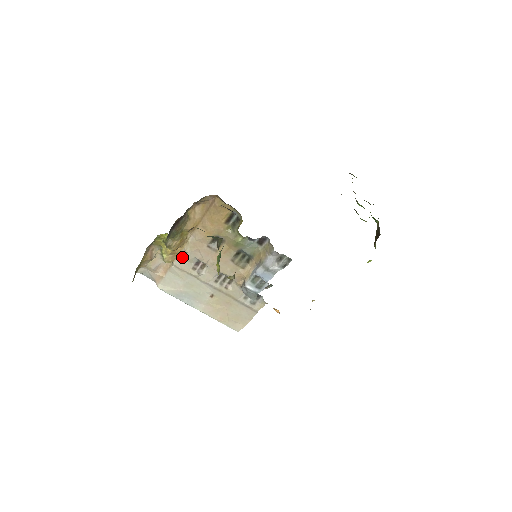
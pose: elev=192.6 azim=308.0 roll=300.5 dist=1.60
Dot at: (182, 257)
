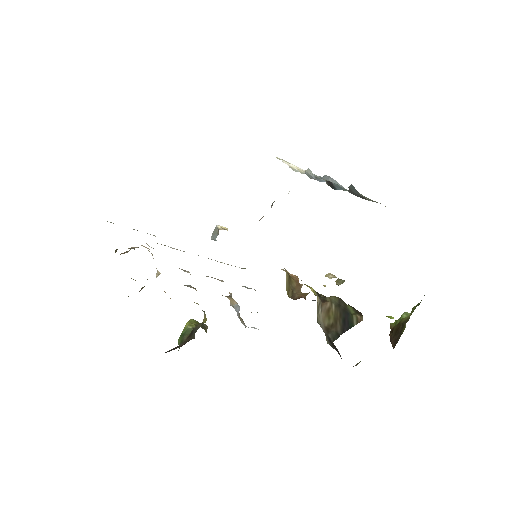
Dot at: (156, 277)
